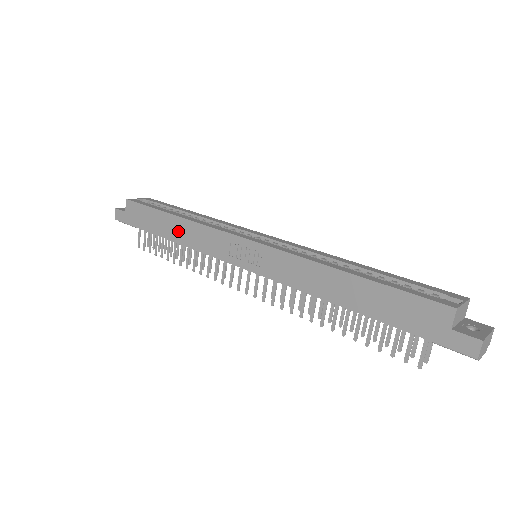
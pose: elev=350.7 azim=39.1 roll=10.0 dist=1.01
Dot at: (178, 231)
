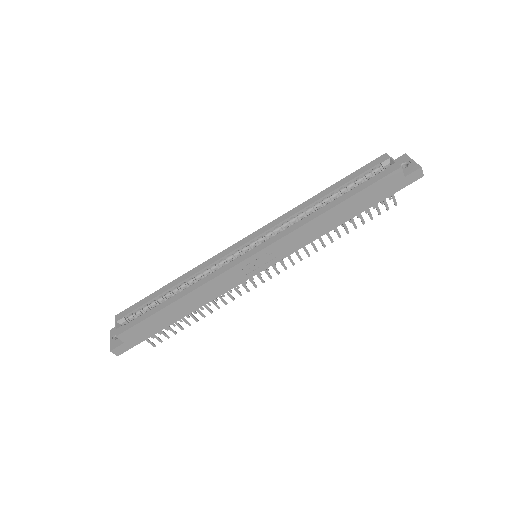
Dot at: (190, 304)
